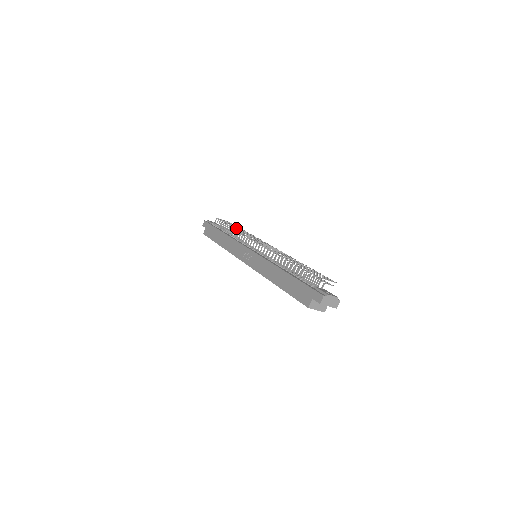
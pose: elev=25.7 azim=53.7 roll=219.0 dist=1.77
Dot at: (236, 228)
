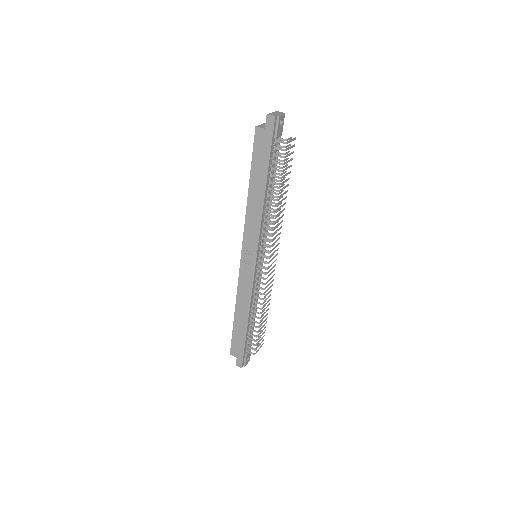
Dot at: occluded
